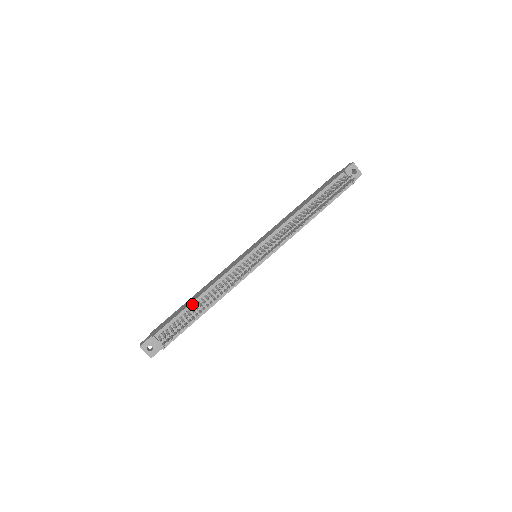
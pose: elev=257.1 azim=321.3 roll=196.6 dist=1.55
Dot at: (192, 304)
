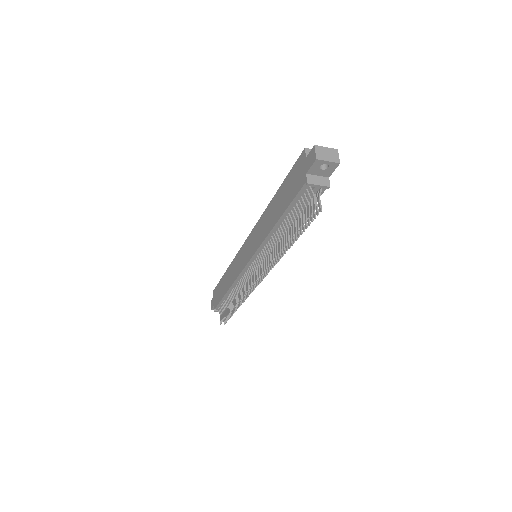
Dot at: (226, 295)
